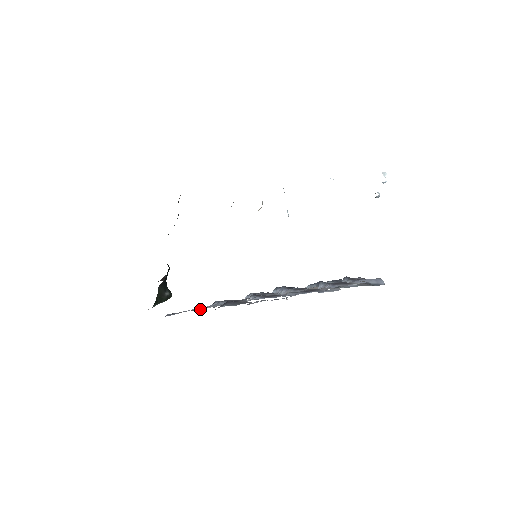
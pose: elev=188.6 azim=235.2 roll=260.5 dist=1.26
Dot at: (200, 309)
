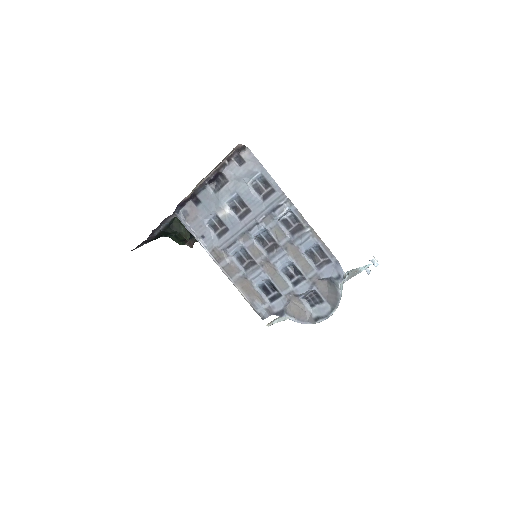
Dot at: (200, 242)
